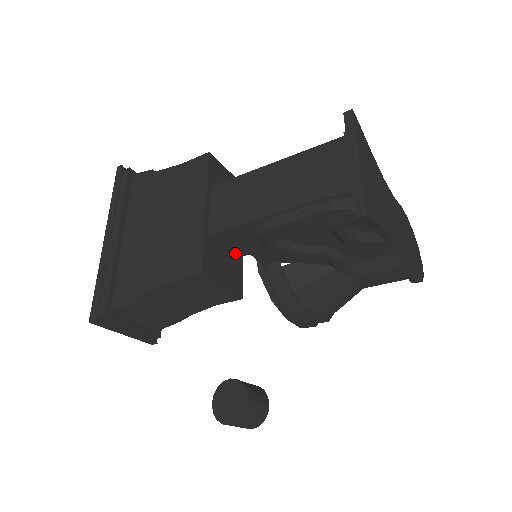
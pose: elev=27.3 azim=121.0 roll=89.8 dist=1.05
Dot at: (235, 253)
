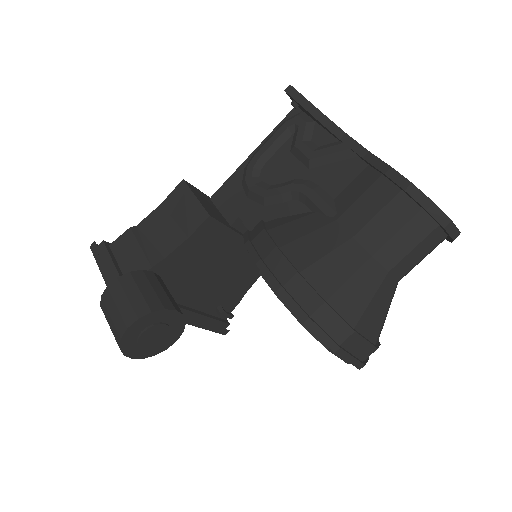
Dot at: (228, 219)
